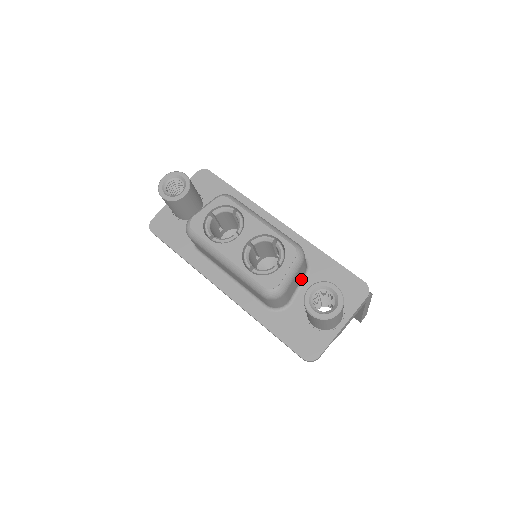
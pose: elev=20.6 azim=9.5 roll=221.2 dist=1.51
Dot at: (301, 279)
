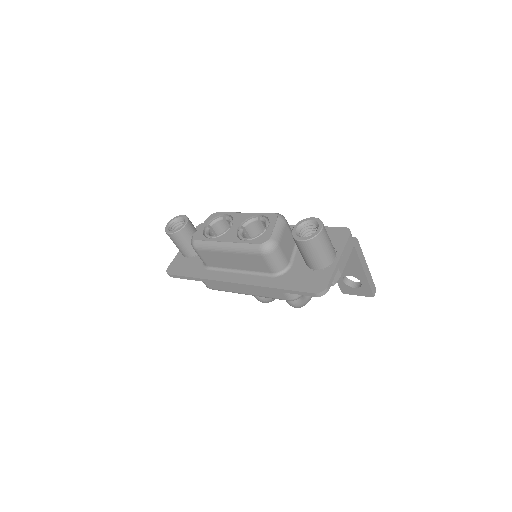
Dot at: (293, 246)
